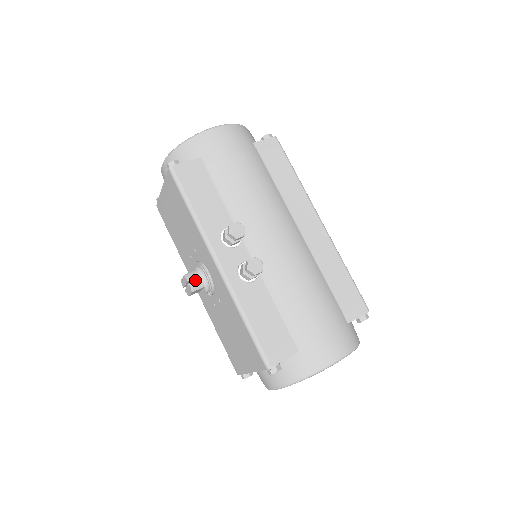
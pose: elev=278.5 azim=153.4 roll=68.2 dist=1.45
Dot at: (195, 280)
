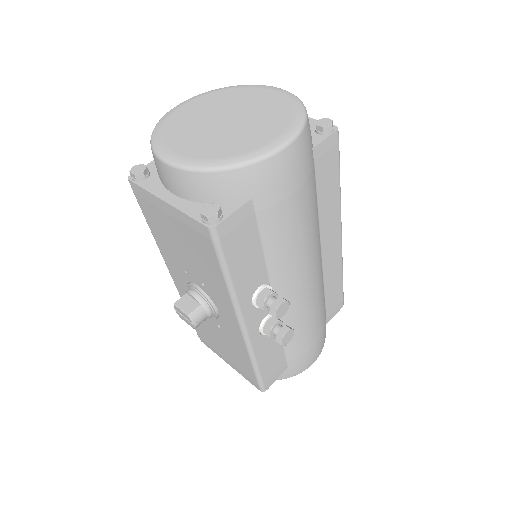
Dot at: (200, 320)
